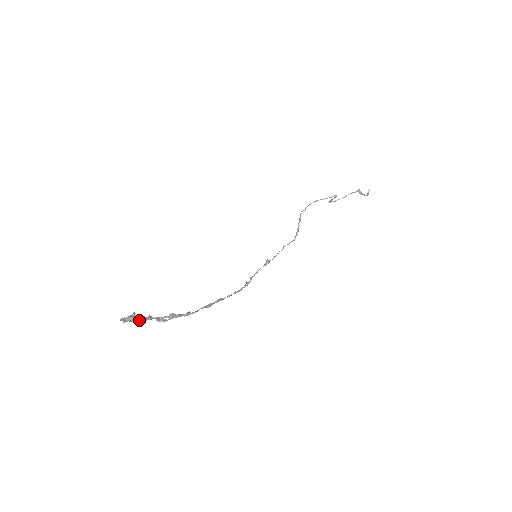
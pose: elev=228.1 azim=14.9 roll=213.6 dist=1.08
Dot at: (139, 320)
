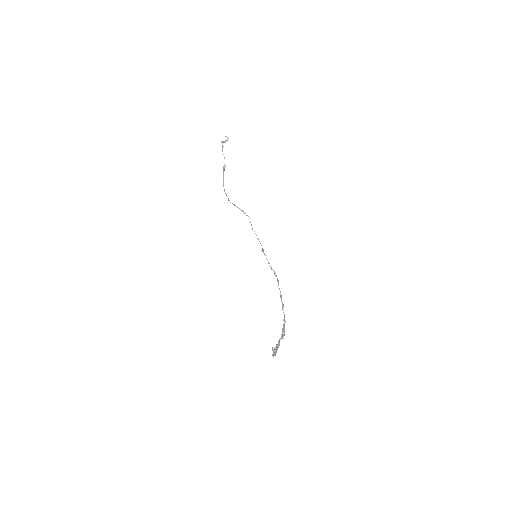
Dot at: occluded
